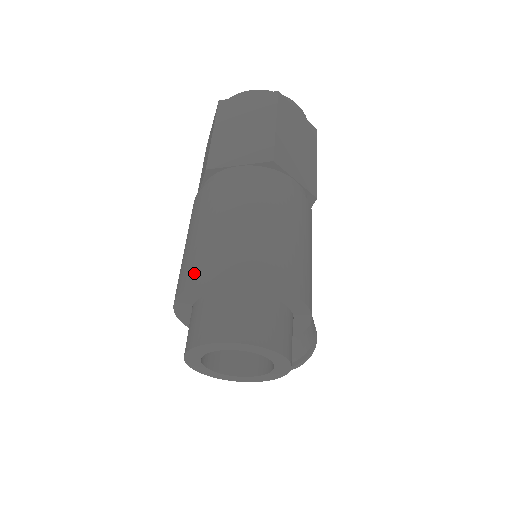
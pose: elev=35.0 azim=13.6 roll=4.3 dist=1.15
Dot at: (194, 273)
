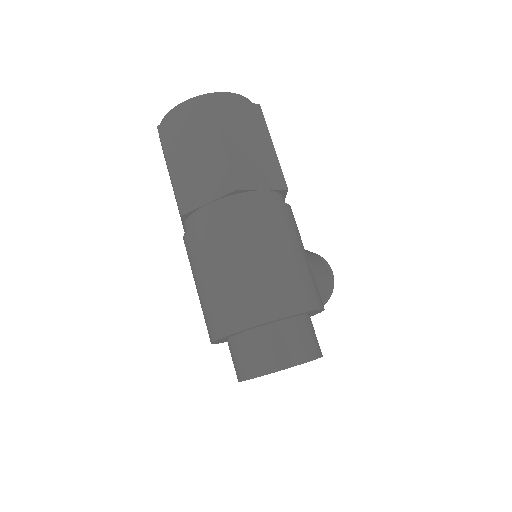
Dot at: (217, 325)
